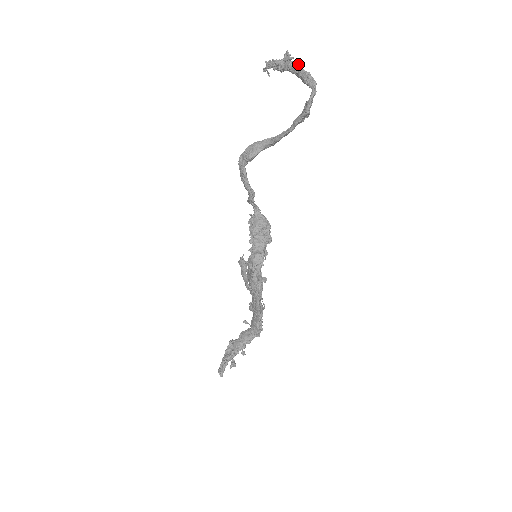
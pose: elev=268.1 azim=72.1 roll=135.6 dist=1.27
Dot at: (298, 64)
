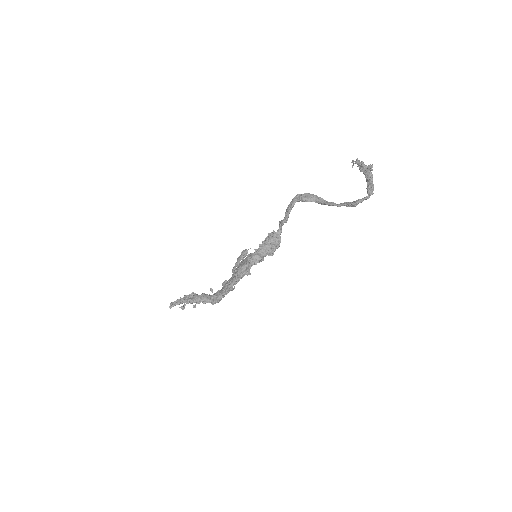
Dot at: (372, 176)
